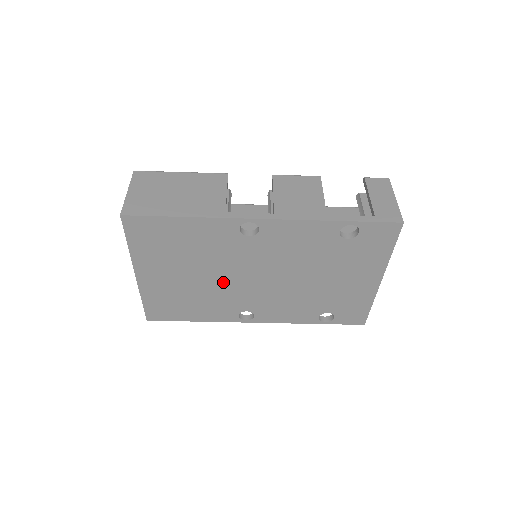
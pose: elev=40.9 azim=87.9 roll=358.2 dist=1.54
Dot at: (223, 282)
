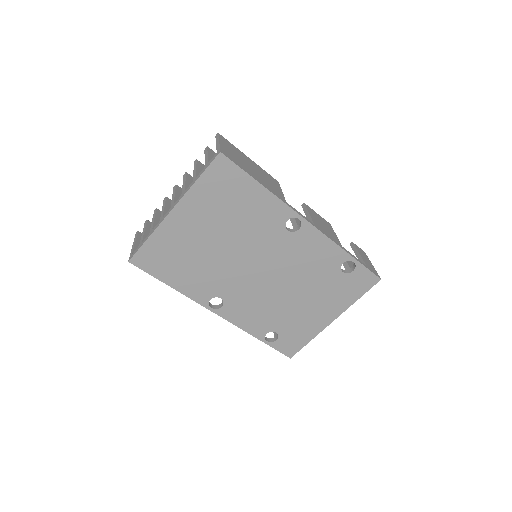
Dot at: (231, 259)
